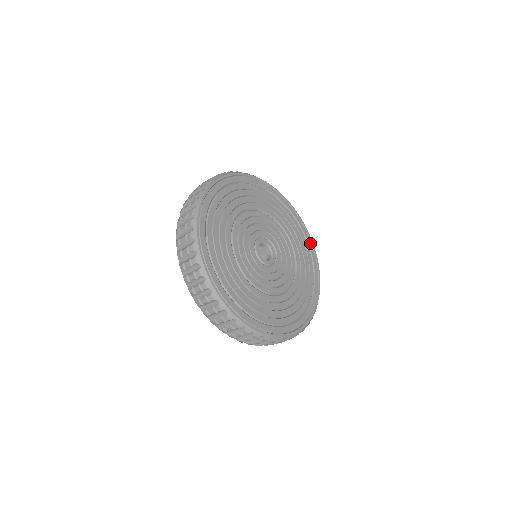
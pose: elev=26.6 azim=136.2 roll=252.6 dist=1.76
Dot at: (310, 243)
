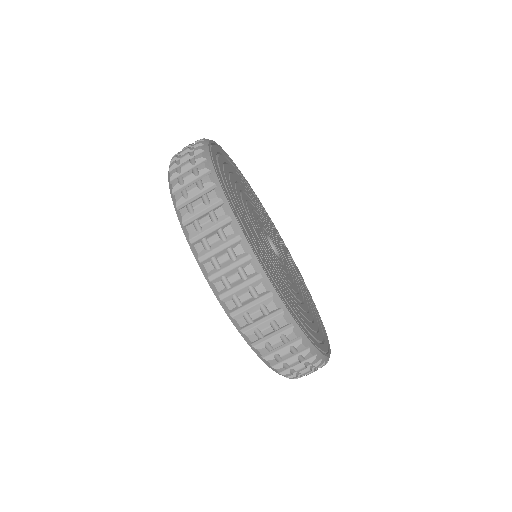
Dot at: (305, 284)
